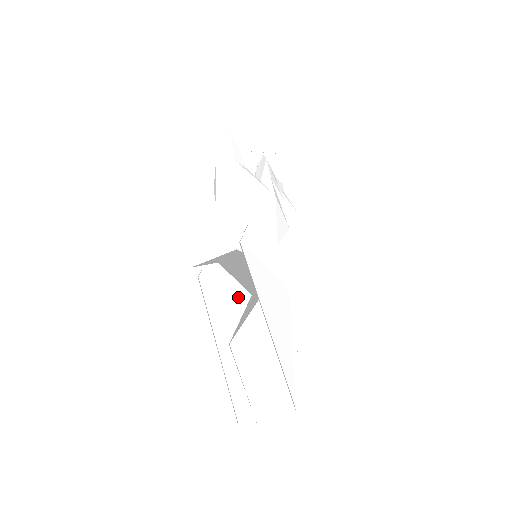
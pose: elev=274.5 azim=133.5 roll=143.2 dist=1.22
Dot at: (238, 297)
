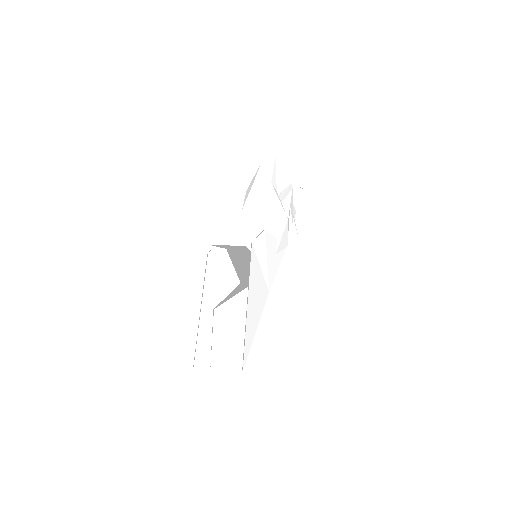
Dot at: (230, 279)
